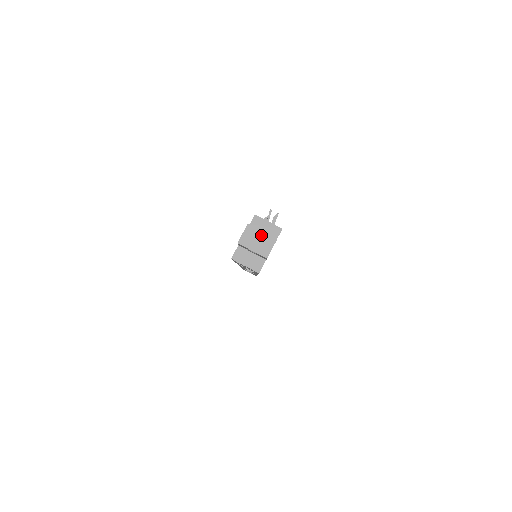
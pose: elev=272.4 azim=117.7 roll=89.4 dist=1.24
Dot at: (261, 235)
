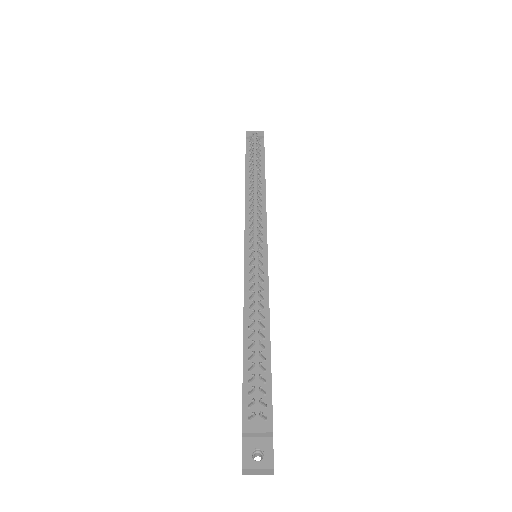
Dot at: (258, 470)
